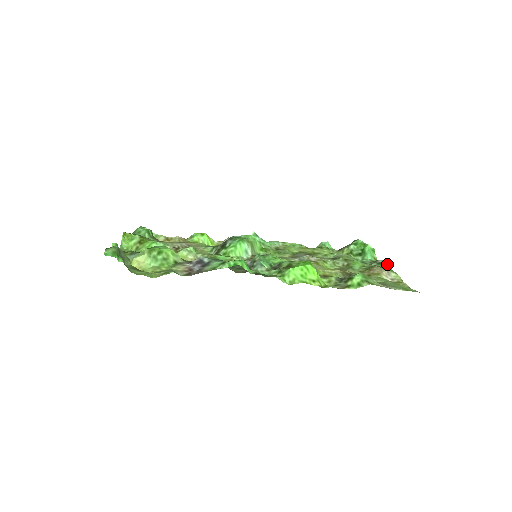
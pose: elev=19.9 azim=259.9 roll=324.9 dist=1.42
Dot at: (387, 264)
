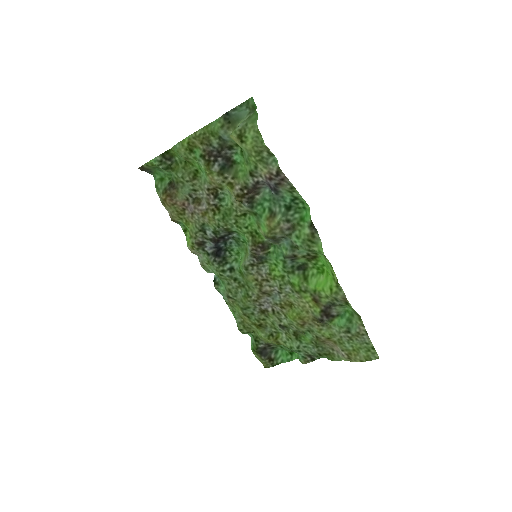
Dot at: (325, 357)
